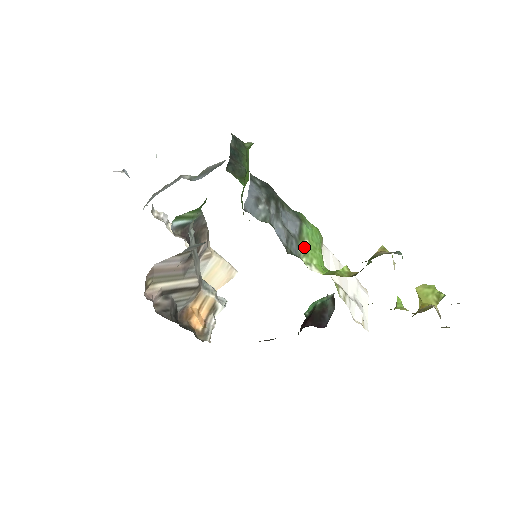
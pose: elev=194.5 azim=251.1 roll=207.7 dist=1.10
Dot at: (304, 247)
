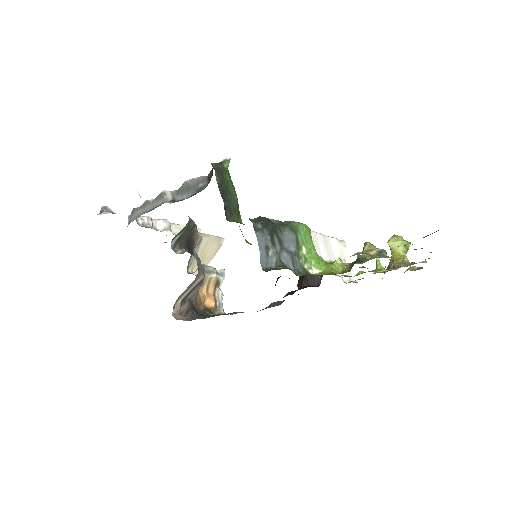
Dot at: (303, 255)
